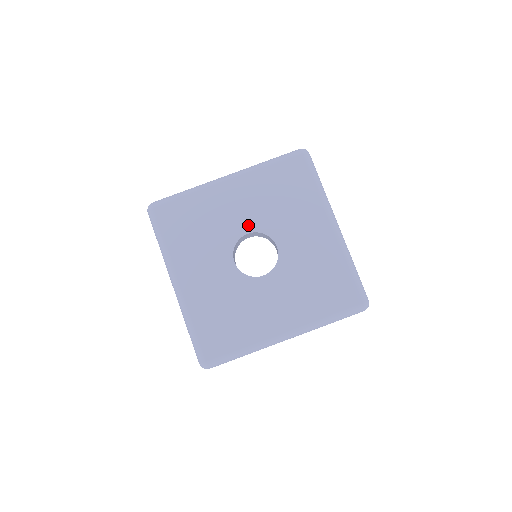
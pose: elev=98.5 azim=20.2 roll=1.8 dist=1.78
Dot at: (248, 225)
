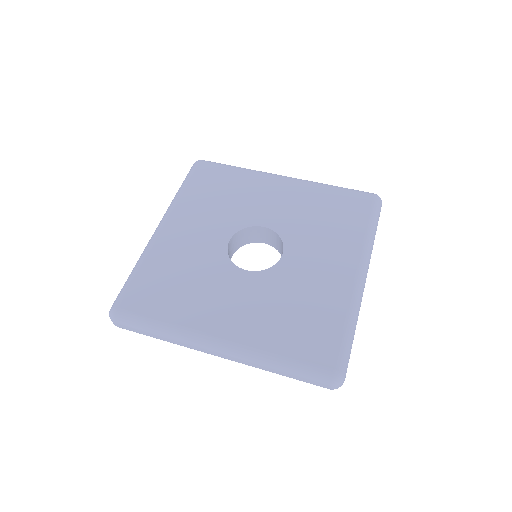
Dot at: (221, 236)
